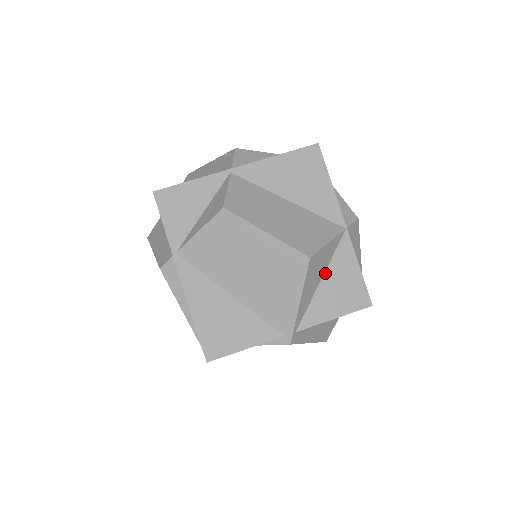
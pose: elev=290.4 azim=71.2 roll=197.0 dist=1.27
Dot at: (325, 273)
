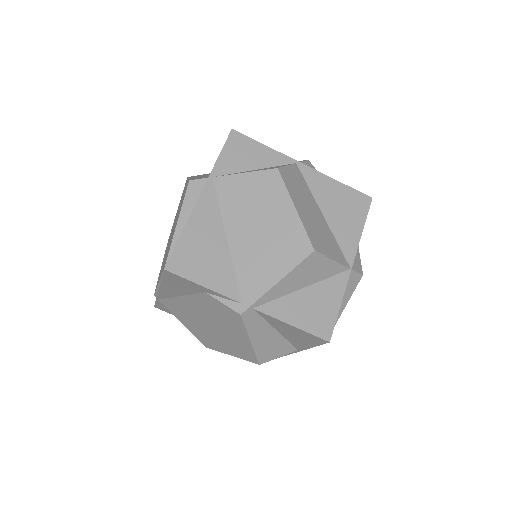
Dot at: (311, 285)
